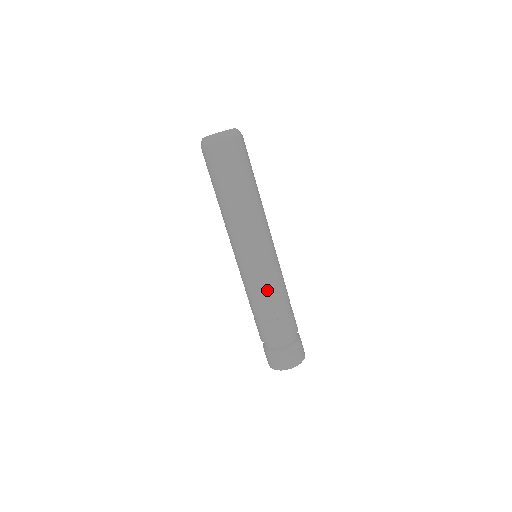
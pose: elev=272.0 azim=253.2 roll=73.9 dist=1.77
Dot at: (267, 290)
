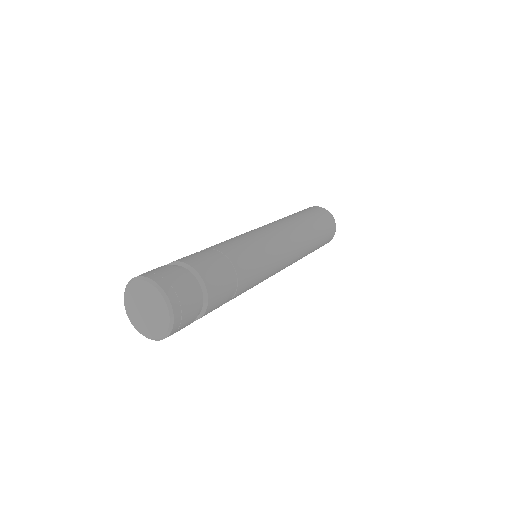
Dot at: (236, 242)
